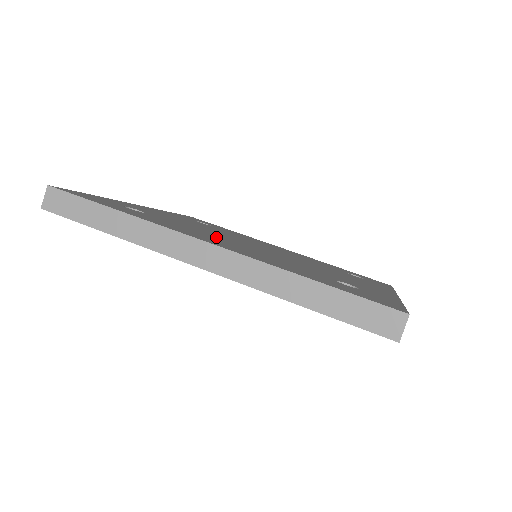
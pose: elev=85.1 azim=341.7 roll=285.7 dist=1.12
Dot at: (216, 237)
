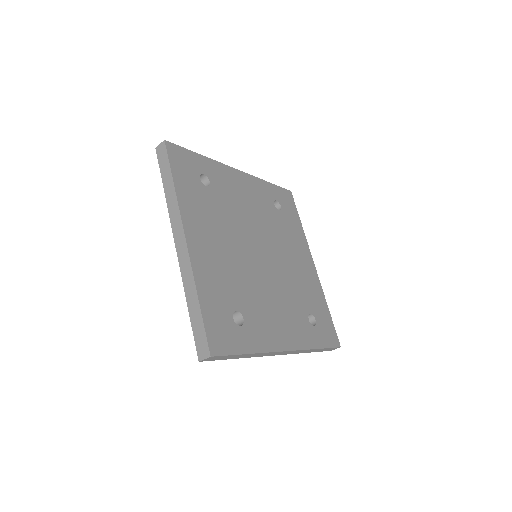
Dot at: (223, 232)
